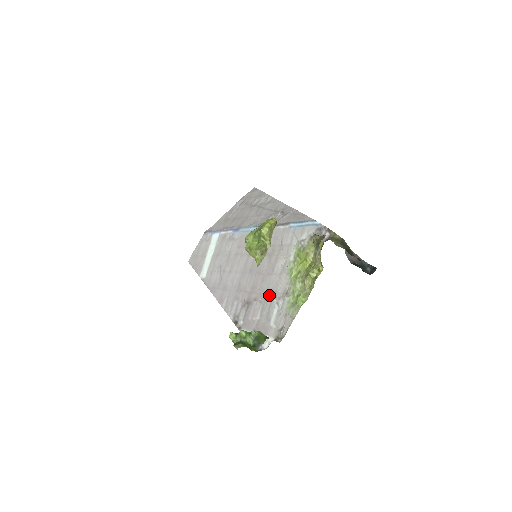
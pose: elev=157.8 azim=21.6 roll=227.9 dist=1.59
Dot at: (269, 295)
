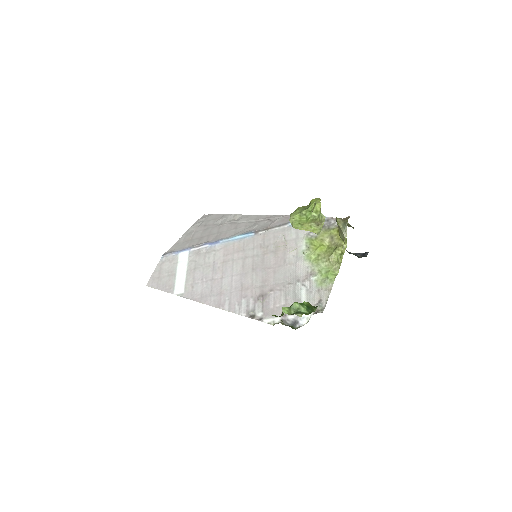
Dot at: (289, 281)
